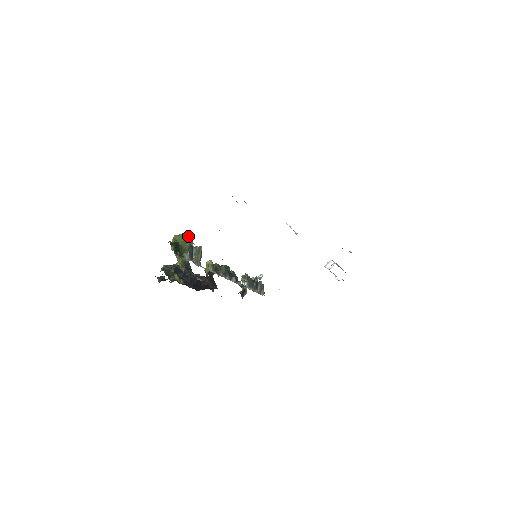
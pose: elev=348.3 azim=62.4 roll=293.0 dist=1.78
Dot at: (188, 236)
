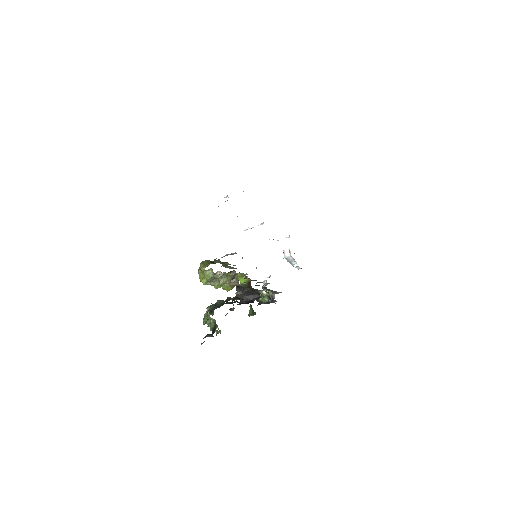
Dot at: (208, 260)
